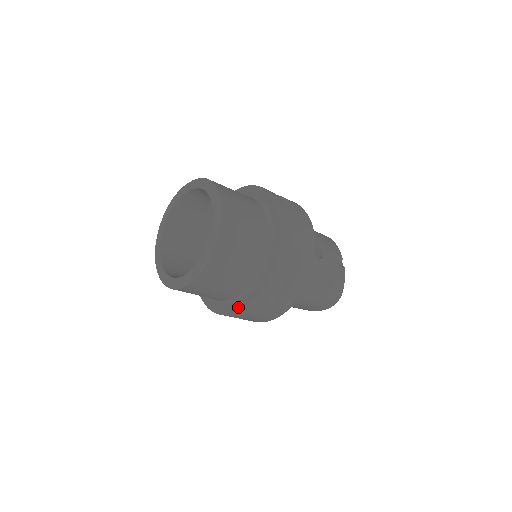
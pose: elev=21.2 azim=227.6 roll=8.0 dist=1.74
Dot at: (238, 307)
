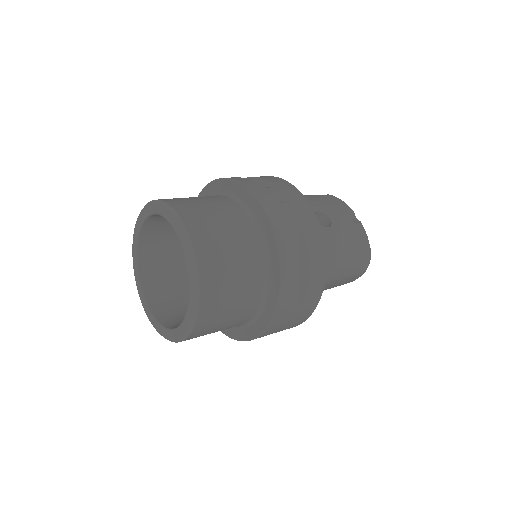
Dot at: (260, 327)
